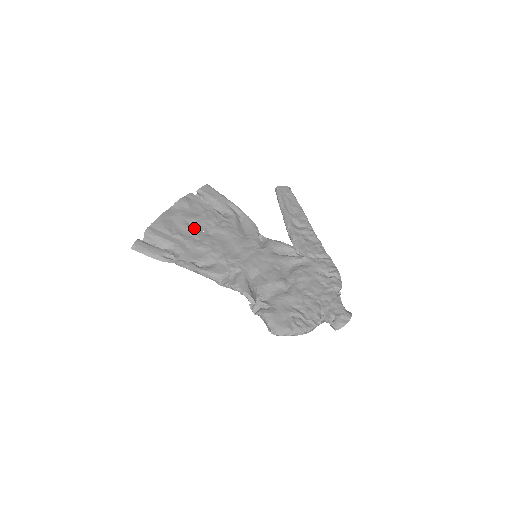
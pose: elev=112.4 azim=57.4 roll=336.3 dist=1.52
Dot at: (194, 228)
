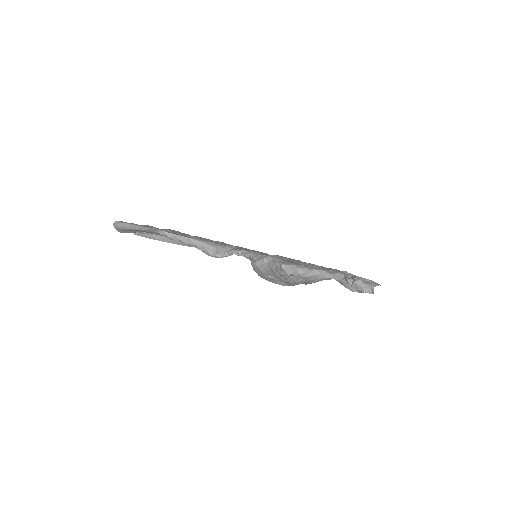
Dot at: occluded
